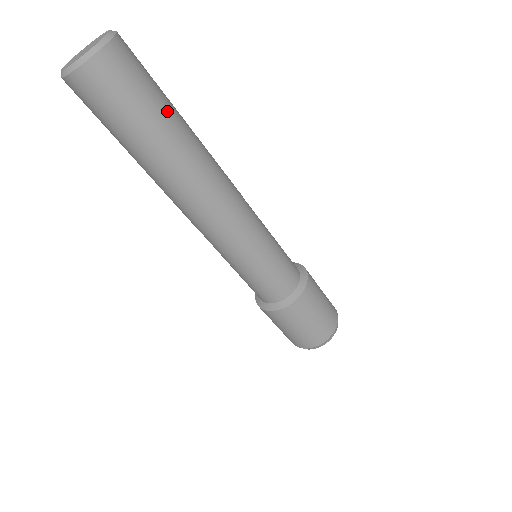
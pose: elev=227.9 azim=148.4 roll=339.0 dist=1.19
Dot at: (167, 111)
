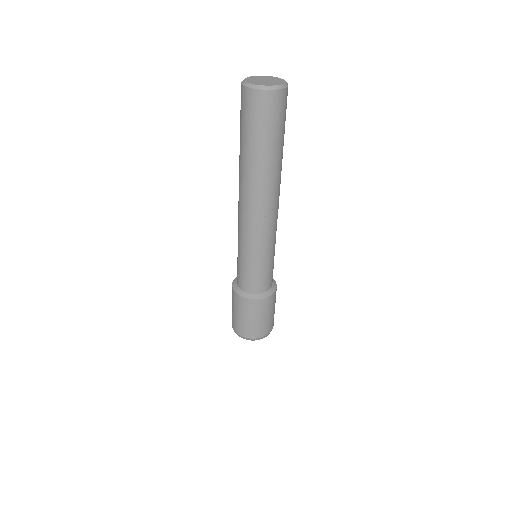
Dot at: occluded
